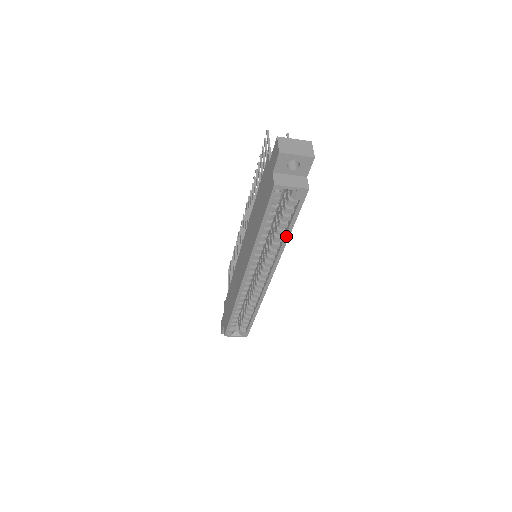
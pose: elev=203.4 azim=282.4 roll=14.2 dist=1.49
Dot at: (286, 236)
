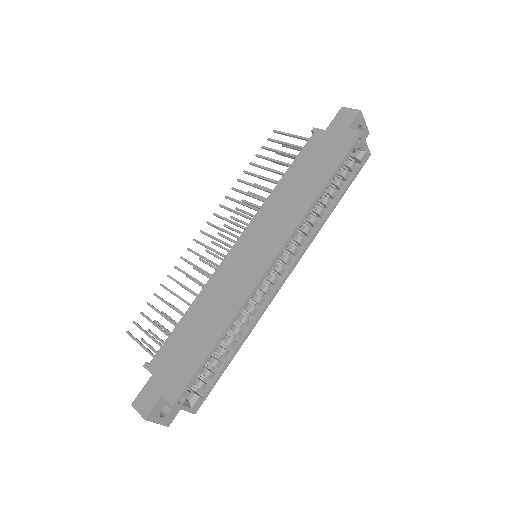
Dot at: (333, 207)
